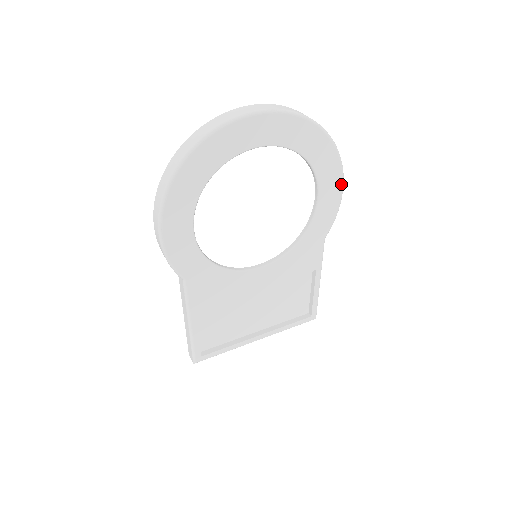
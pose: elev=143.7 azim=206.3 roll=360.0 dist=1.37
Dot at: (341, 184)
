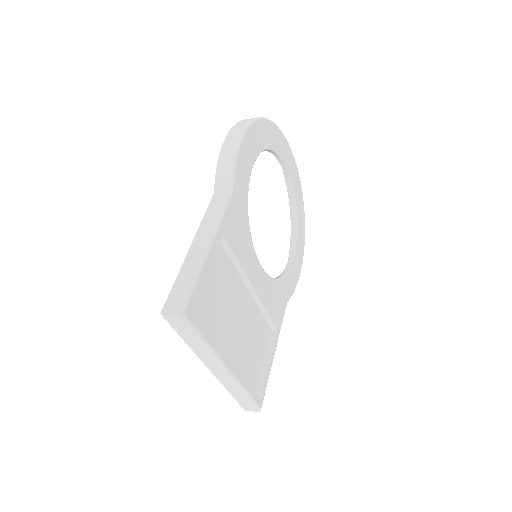
Dot at: (301, 264)
